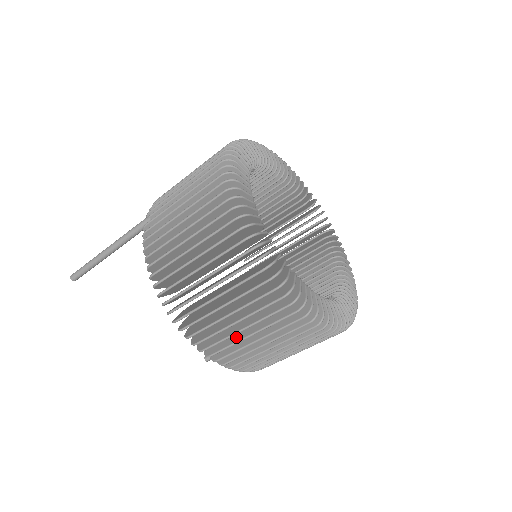
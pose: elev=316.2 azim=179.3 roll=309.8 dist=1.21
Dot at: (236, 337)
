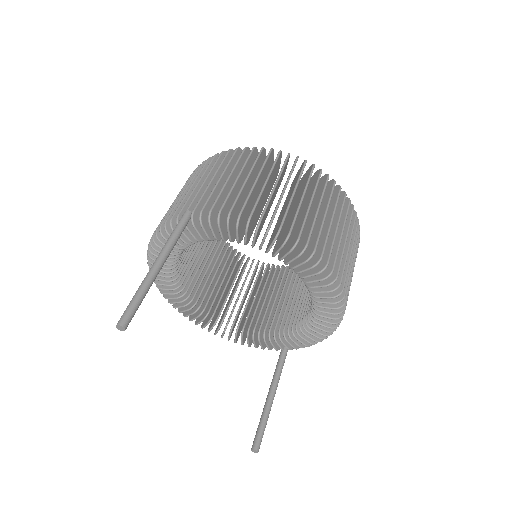
Dot at: (334, 246)
